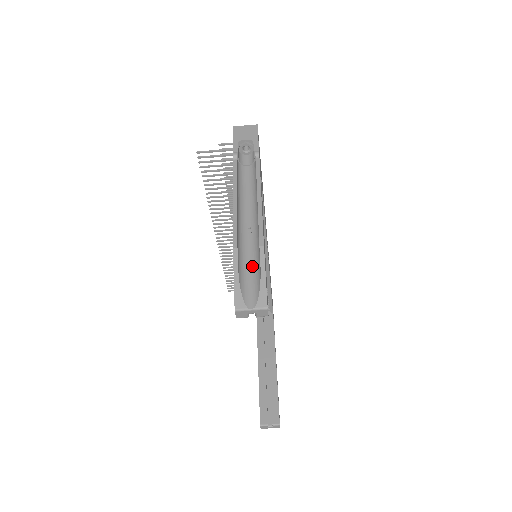
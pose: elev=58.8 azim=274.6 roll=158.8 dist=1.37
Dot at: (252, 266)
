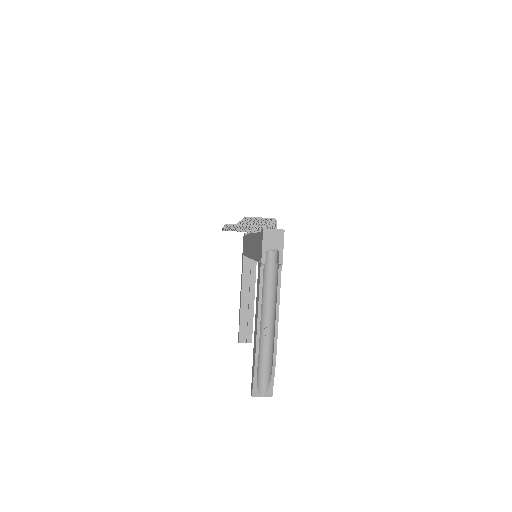
Dot at: (265, 364)
